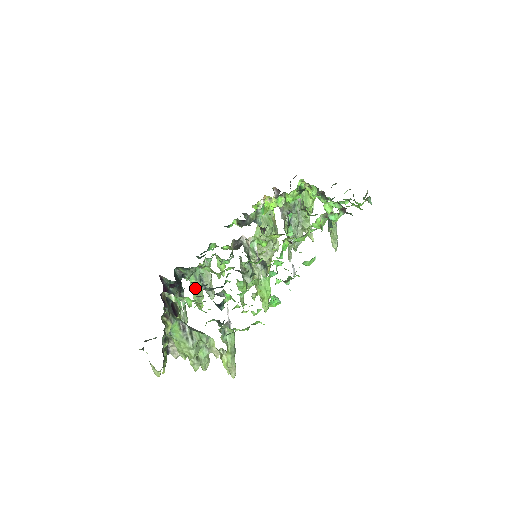
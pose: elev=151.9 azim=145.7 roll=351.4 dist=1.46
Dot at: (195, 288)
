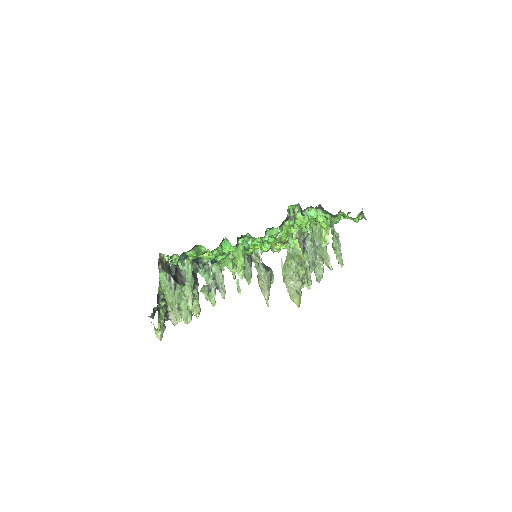
Dot at: (208, 284)
